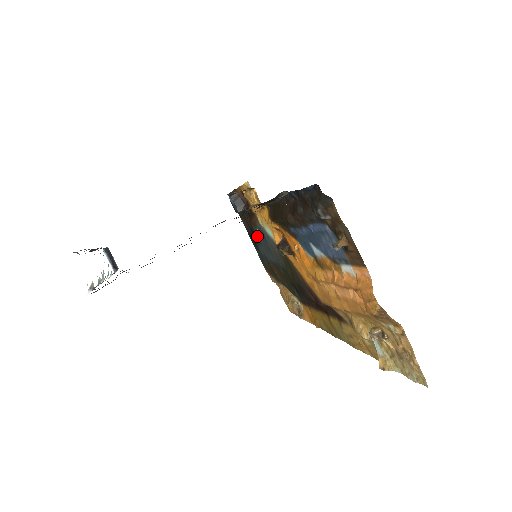
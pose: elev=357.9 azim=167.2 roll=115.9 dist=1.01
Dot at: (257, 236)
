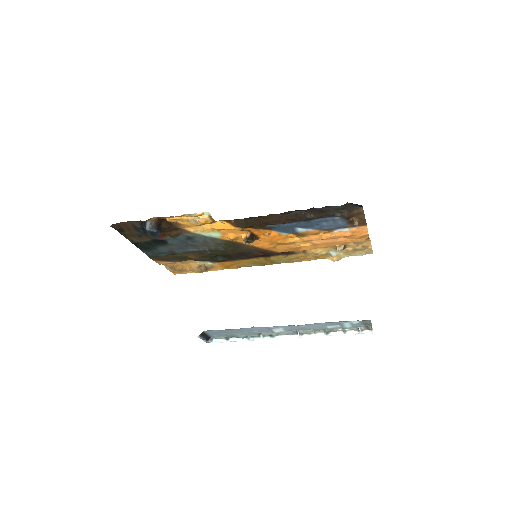
Dot at: (167, 242)
